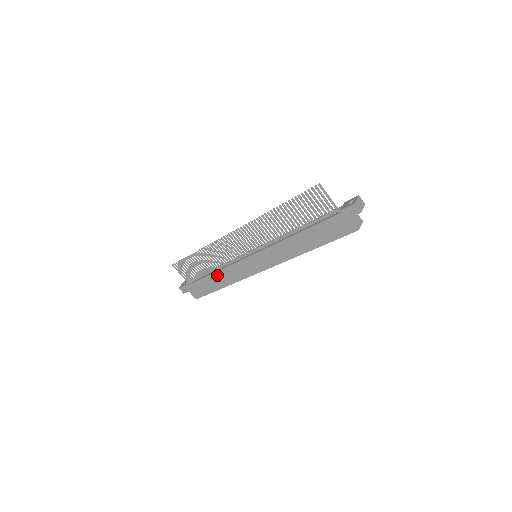
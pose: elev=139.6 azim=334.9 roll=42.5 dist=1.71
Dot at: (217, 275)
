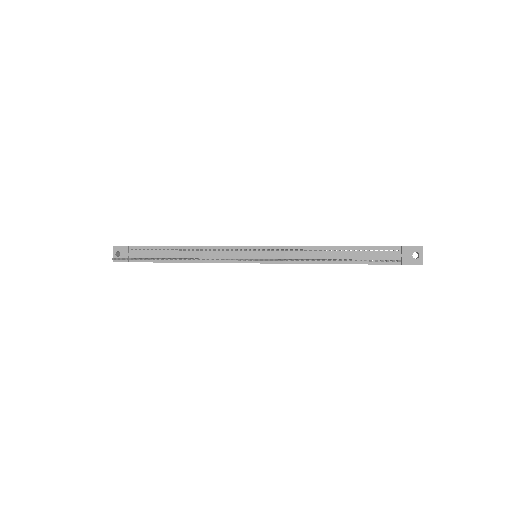
Dot at: occluded
